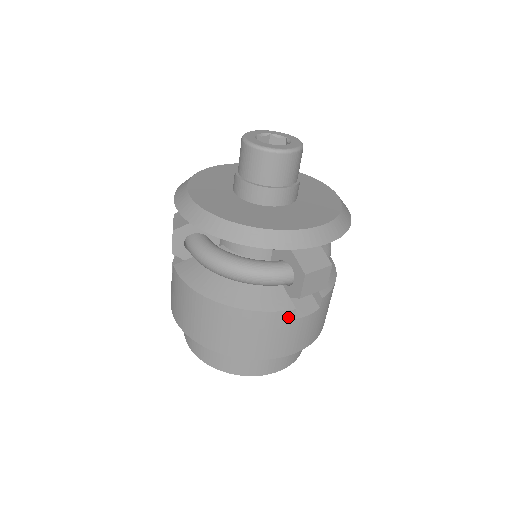
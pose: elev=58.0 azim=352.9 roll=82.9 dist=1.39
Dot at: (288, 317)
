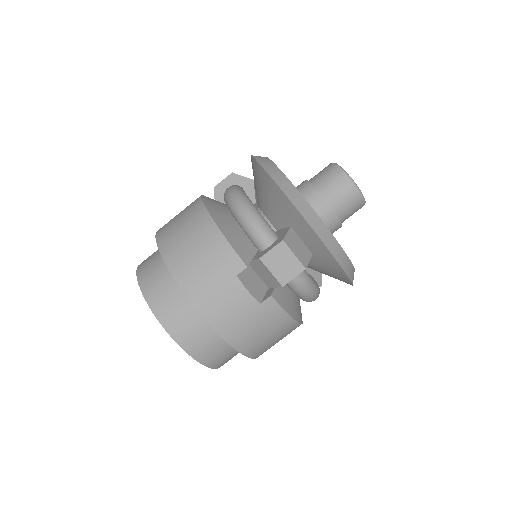
Dot at: (235, 267)
